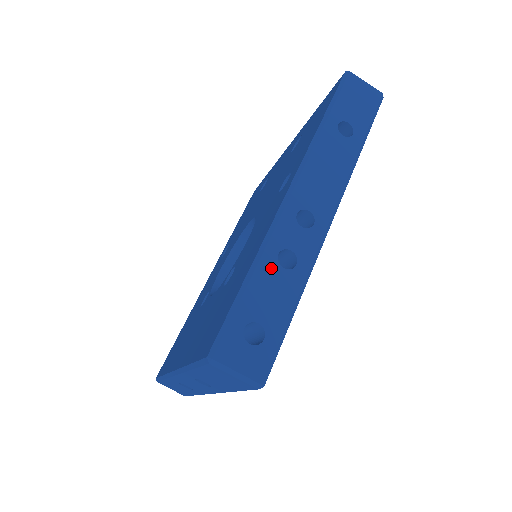
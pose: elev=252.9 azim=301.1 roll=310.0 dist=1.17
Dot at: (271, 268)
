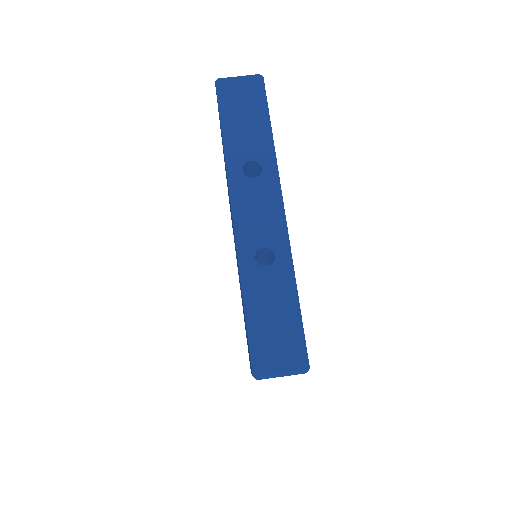
Dot at: occluded
